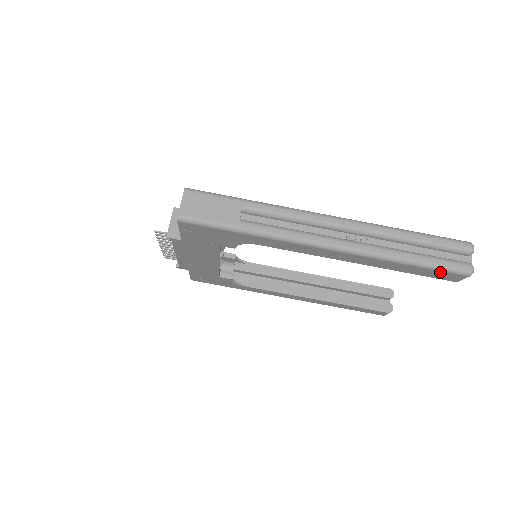
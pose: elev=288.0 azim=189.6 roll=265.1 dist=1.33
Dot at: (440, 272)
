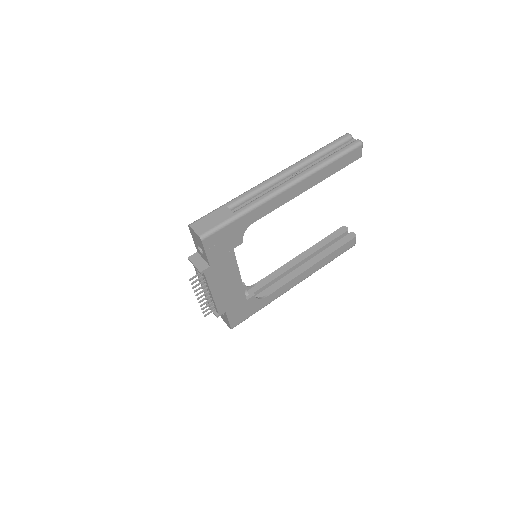
Dot at: (348, 155)
